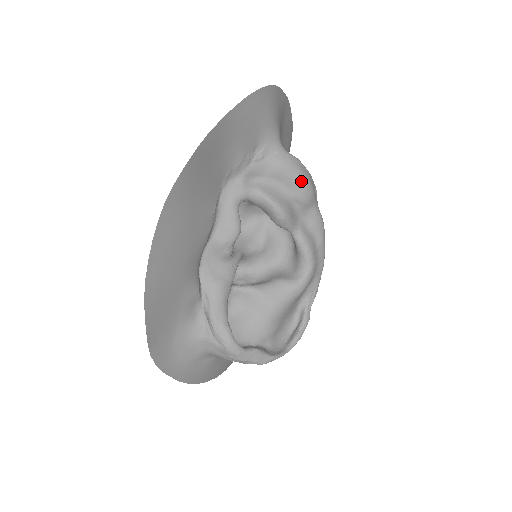
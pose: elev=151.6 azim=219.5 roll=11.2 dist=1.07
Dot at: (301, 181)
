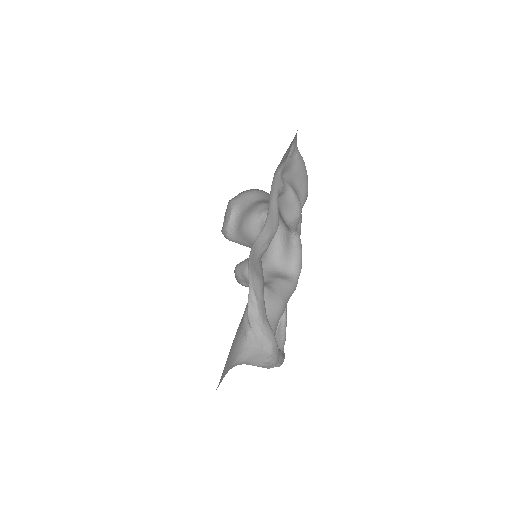
Dot at: (307, 183)
